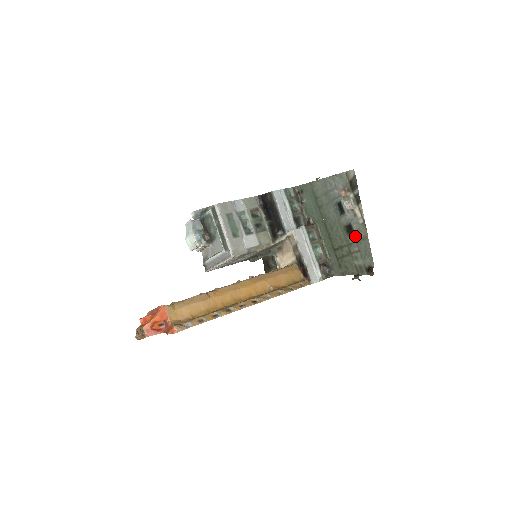
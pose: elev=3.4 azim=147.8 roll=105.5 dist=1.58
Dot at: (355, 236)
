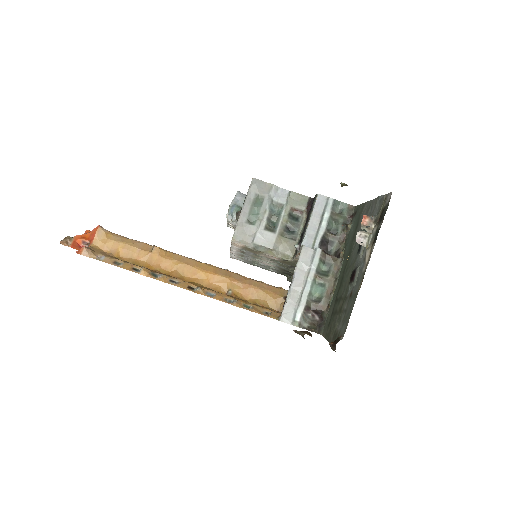
Dot at: (352, 288)
